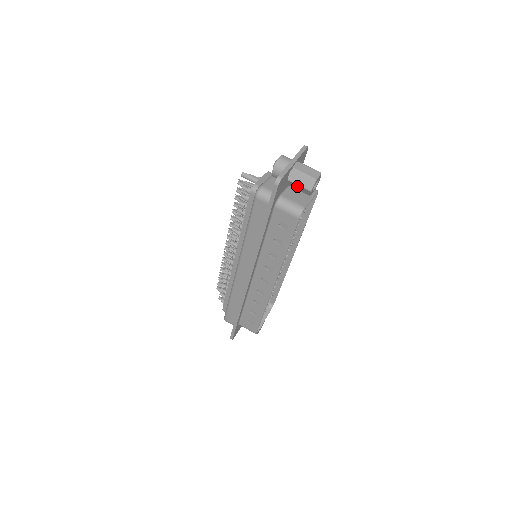
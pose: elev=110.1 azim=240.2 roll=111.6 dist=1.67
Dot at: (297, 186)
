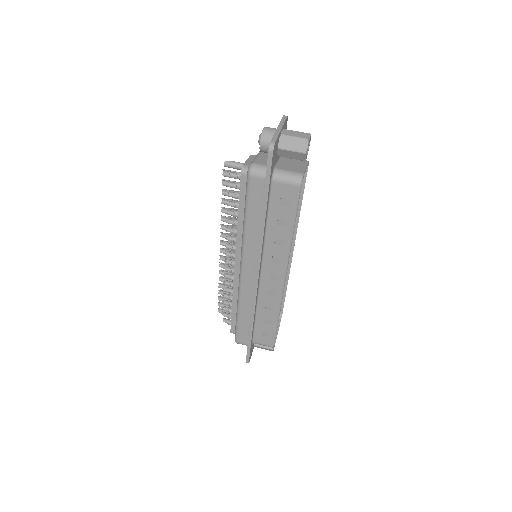
Dot at: (290, 153)
